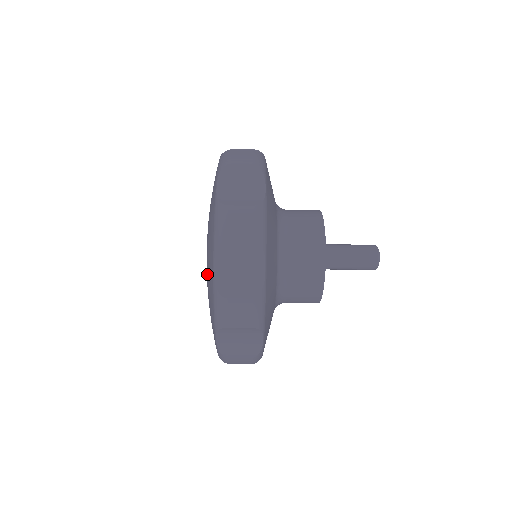
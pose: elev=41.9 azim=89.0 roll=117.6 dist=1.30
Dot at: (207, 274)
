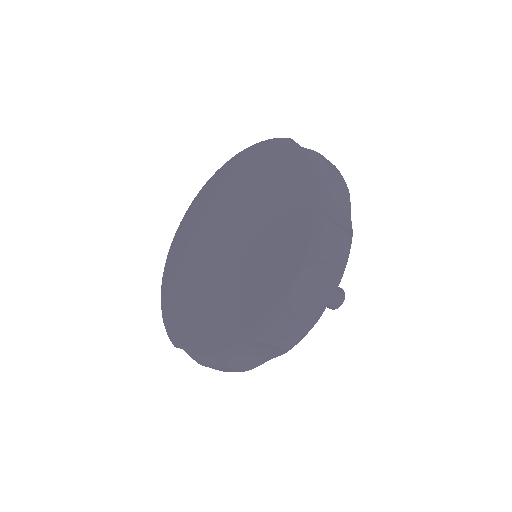
Dot at: (247, 270)
